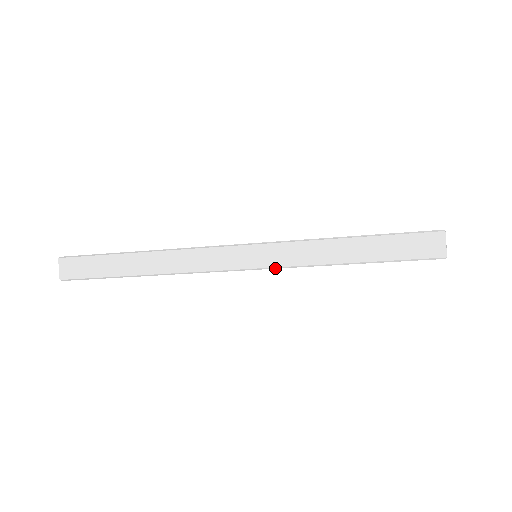
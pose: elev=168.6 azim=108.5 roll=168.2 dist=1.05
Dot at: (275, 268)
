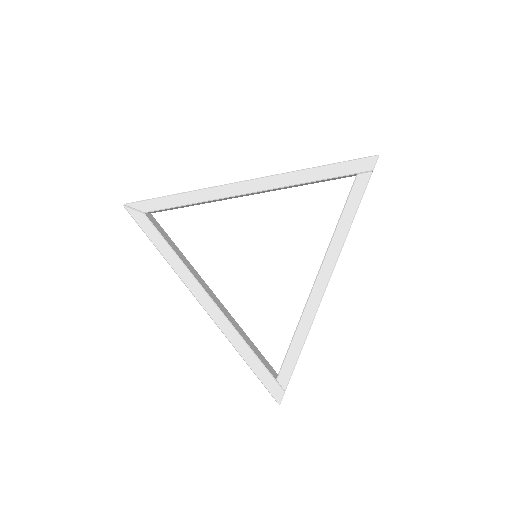
Dot at: occluded
